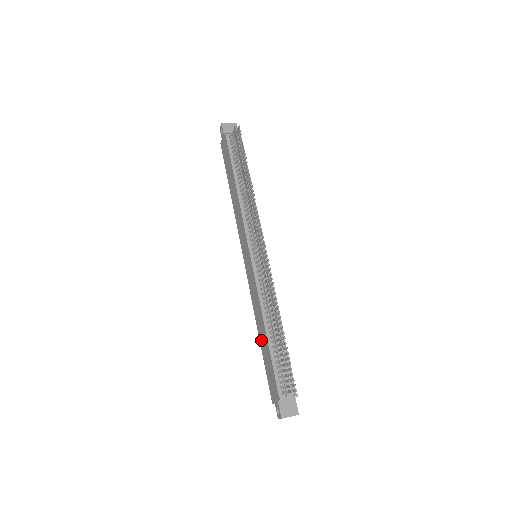
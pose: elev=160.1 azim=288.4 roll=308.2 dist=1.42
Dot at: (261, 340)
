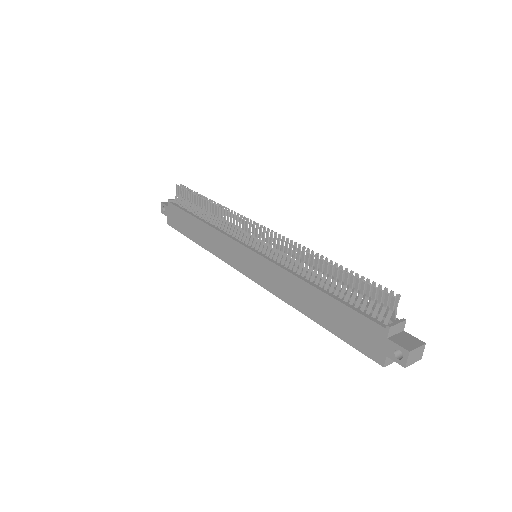
Dot at: (316, 314)
